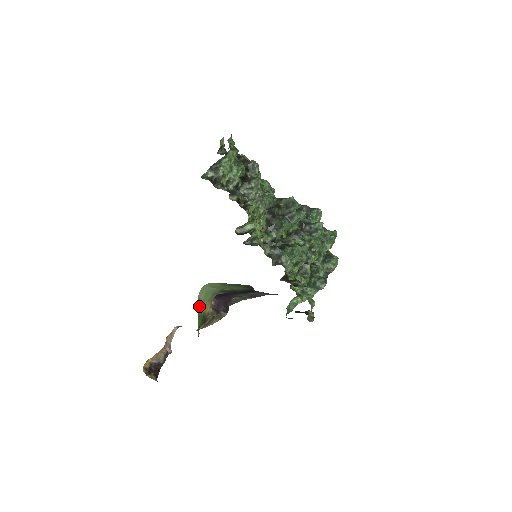
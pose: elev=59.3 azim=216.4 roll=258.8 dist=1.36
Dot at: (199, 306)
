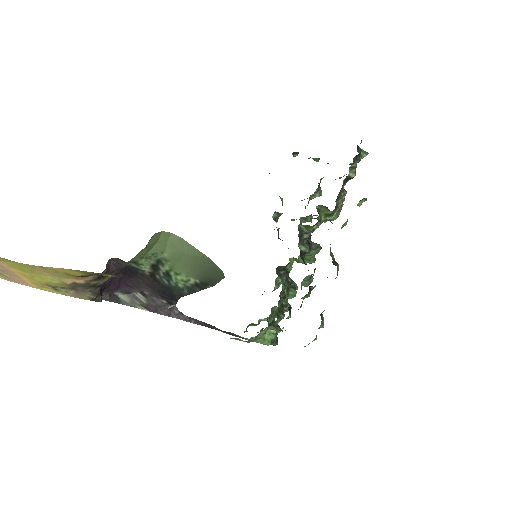
Dot at: (146, 245)
